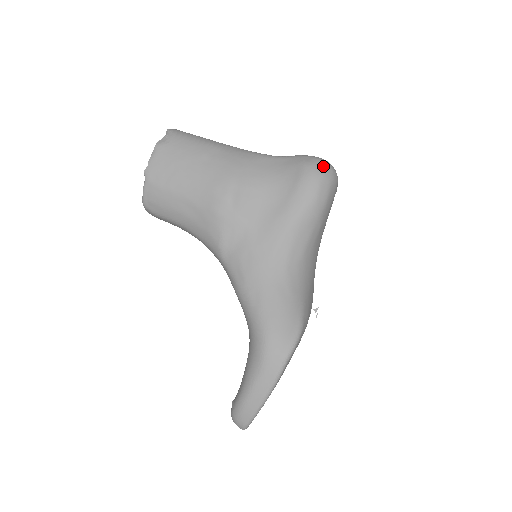
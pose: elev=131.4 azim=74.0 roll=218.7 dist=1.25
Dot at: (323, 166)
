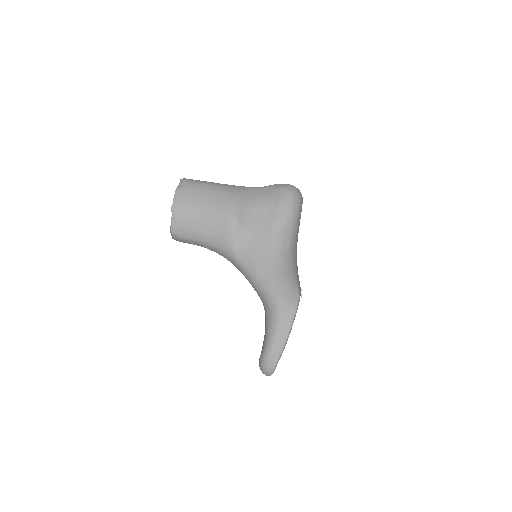
Dot at: (292, 188)
